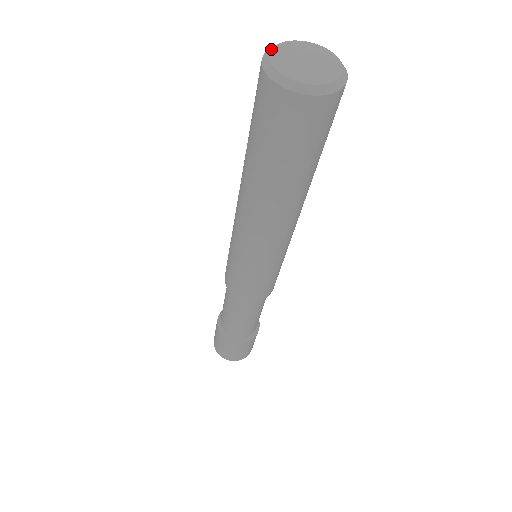
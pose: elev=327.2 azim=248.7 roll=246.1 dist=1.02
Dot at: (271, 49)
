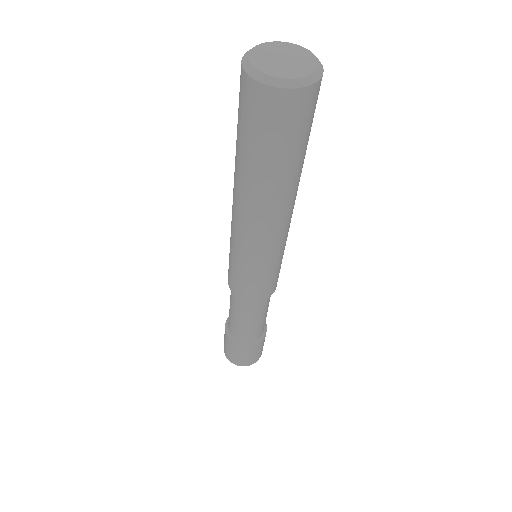
Dot at: (248, 60)
